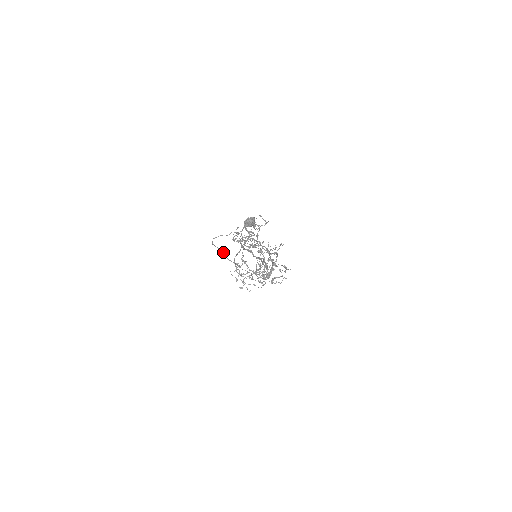
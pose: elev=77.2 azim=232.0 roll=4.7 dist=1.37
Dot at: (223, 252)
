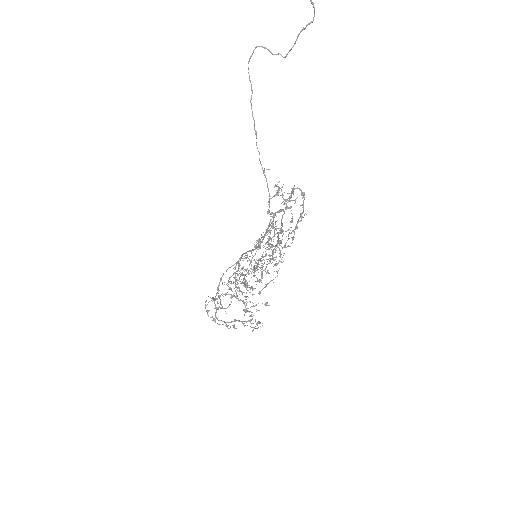
Dot at: occluded
